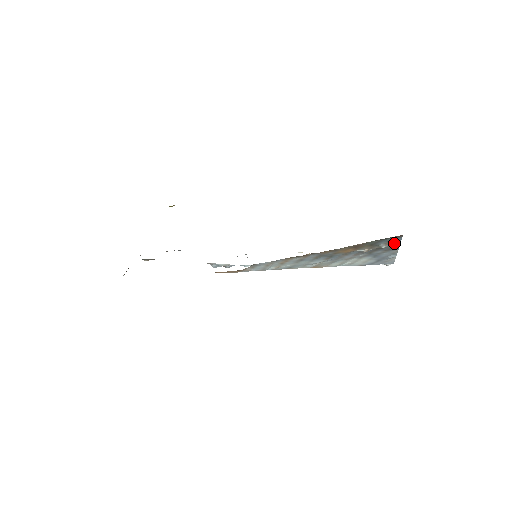
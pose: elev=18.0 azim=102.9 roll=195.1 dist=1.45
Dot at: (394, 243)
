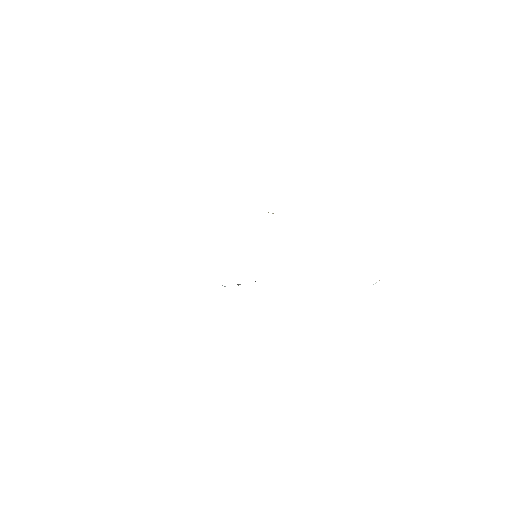
Dot at: occluded
